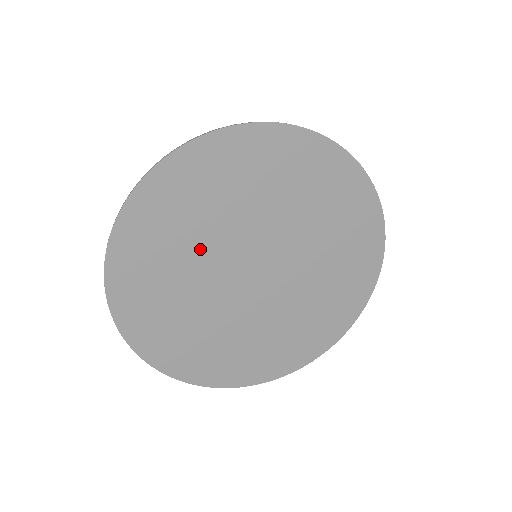
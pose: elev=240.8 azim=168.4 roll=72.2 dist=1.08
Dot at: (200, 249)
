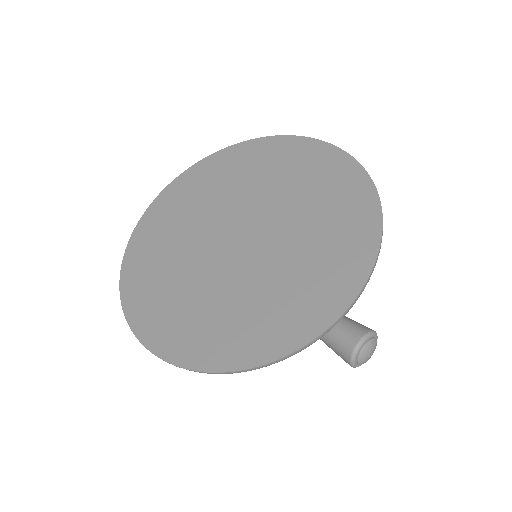
Dot at: (237, 191)
